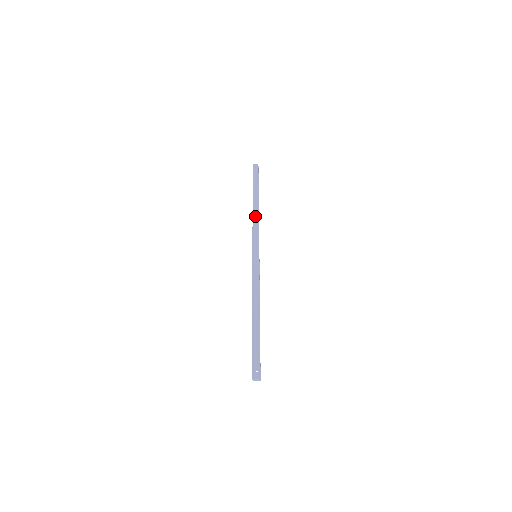
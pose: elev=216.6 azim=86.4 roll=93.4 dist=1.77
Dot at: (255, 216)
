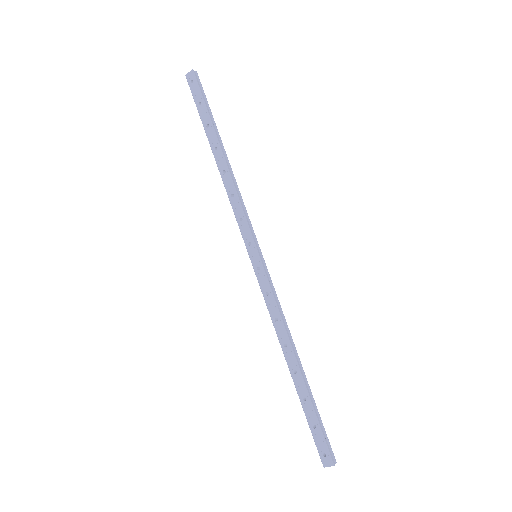
Dot at: (226, 182)
